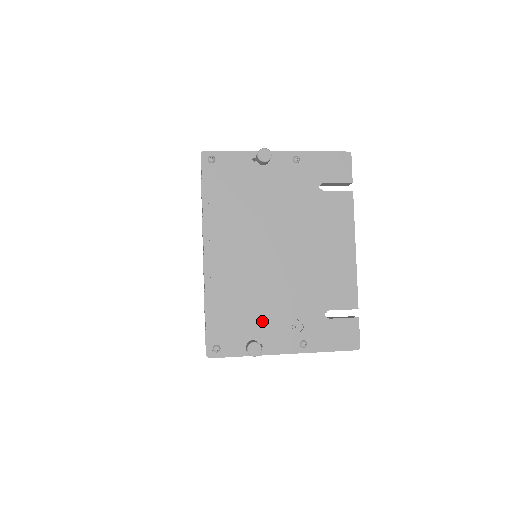
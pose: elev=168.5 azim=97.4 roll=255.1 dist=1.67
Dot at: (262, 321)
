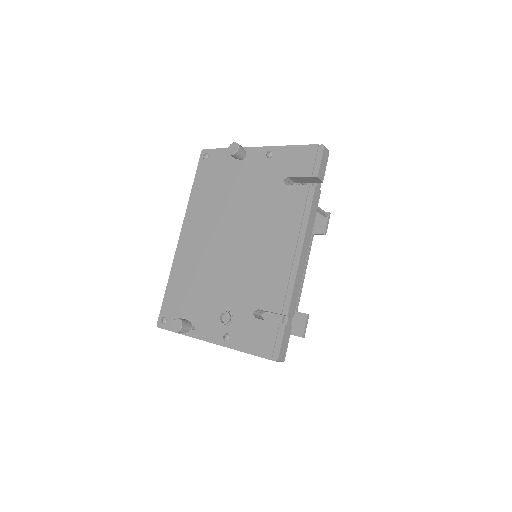
Dot at: (201, 305)
